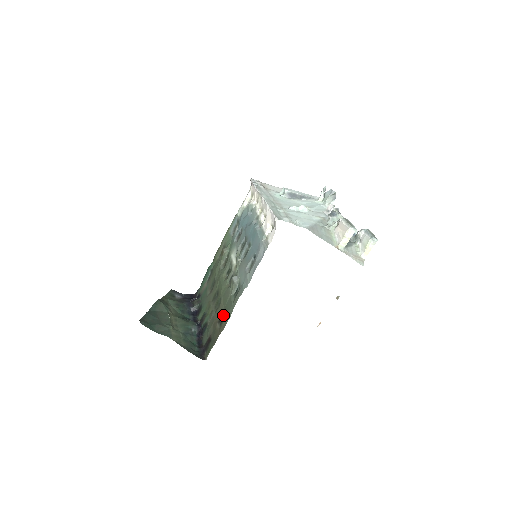
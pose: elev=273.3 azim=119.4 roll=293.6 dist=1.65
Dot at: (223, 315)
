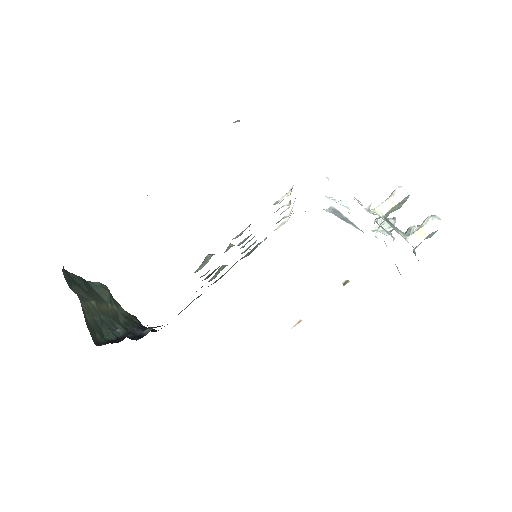
Dot at: occluded
